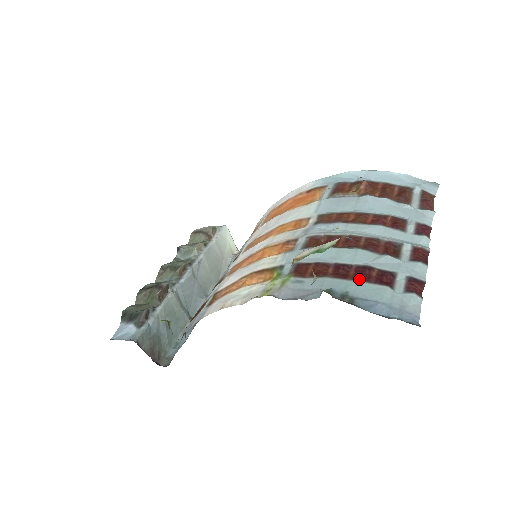
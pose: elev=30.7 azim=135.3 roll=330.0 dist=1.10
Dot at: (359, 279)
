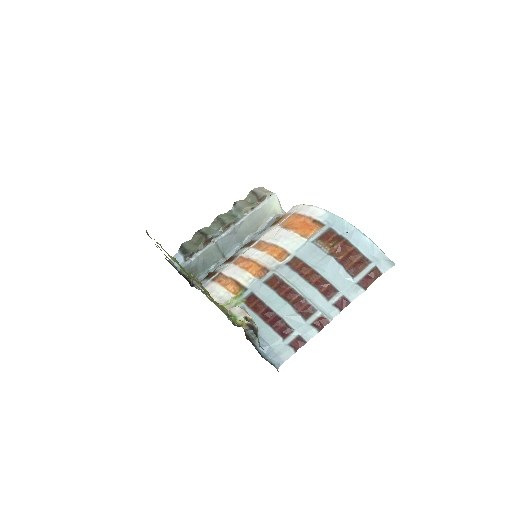
Dot at: (271, 325)
